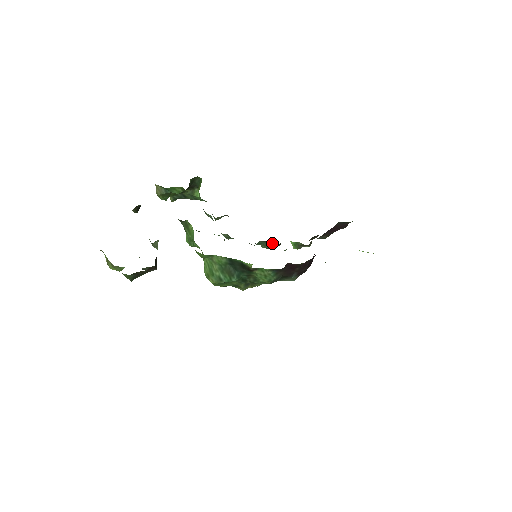
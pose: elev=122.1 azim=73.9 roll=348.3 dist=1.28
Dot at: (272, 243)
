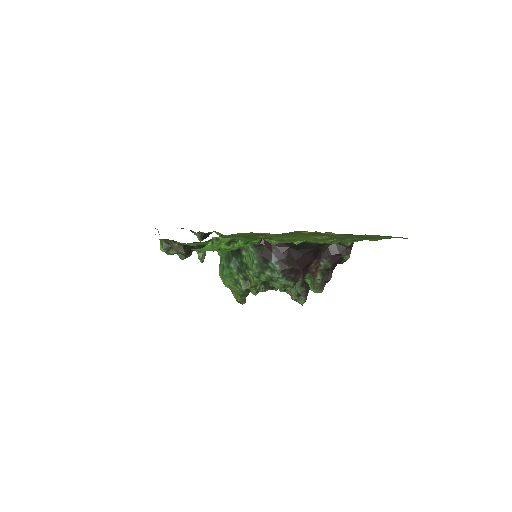
Dot at: occluded
